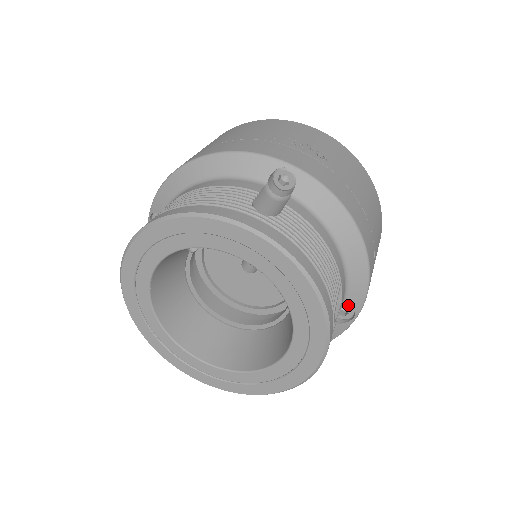
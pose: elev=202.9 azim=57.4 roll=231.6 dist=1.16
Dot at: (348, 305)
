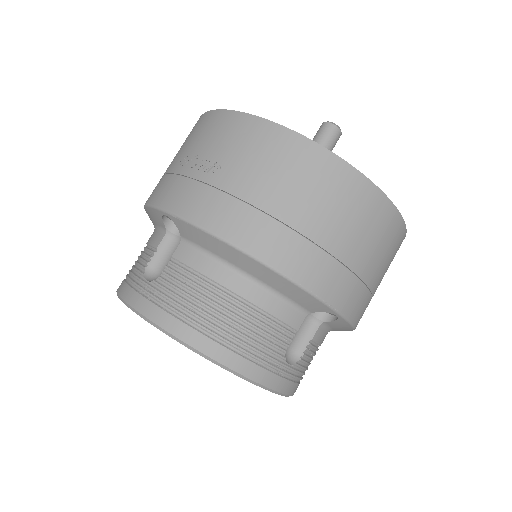
Dot at: (313, 310)
